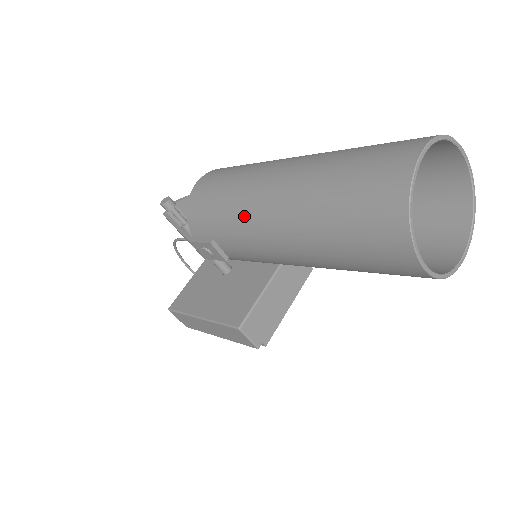
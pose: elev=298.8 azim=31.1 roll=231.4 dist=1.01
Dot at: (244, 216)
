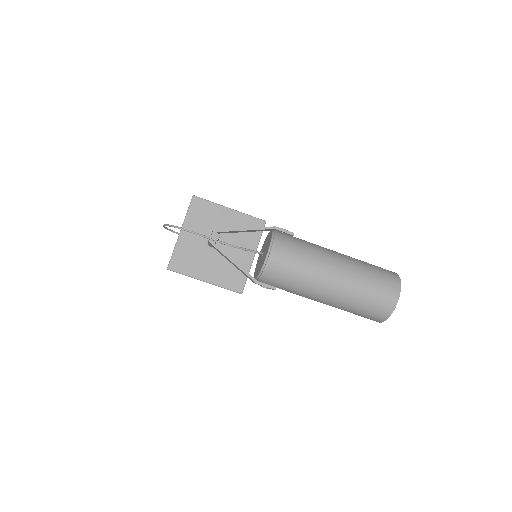
Dot at: (309, 291)
